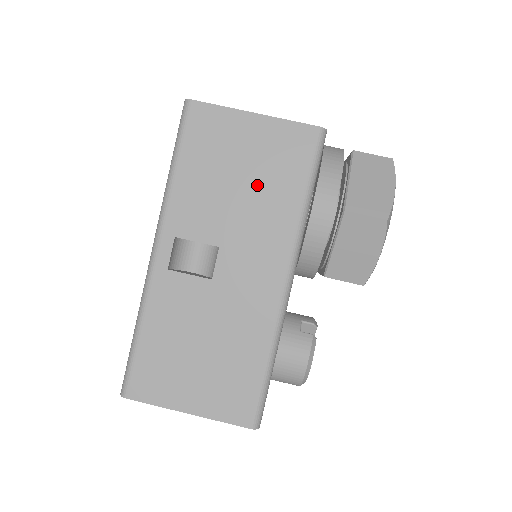
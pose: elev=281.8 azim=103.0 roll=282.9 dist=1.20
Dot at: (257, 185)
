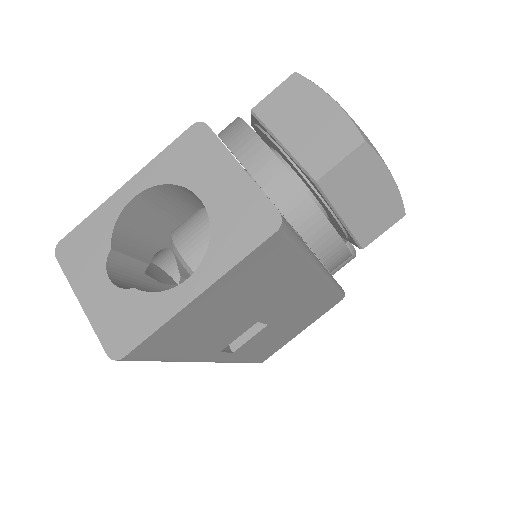
Dot at: (254, 295)
